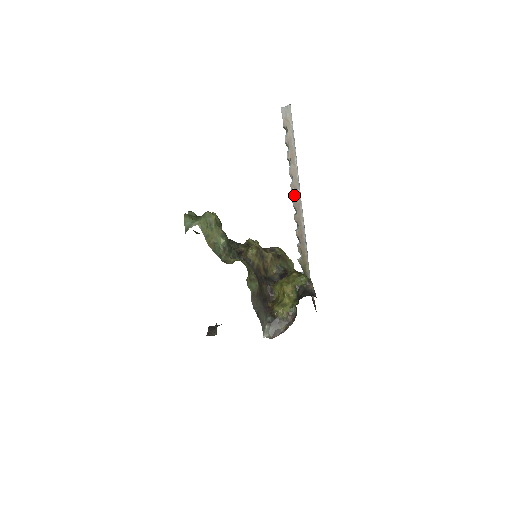
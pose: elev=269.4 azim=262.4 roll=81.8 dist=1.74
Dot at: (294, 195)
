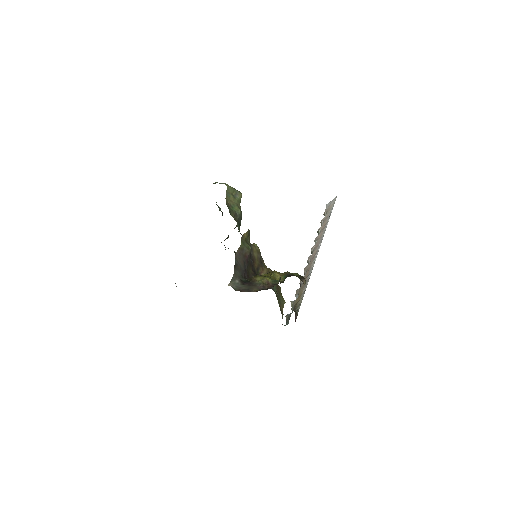
Dot at: occluded
